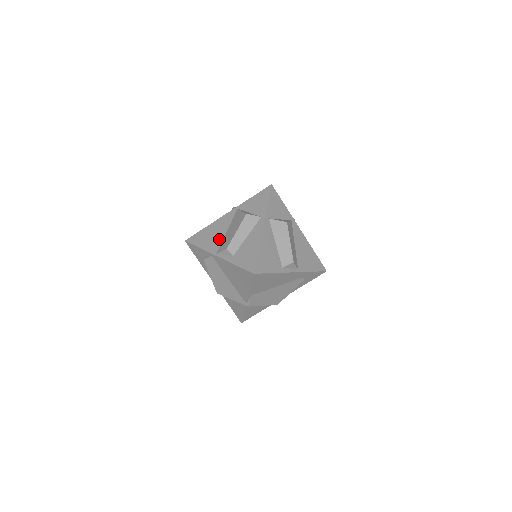
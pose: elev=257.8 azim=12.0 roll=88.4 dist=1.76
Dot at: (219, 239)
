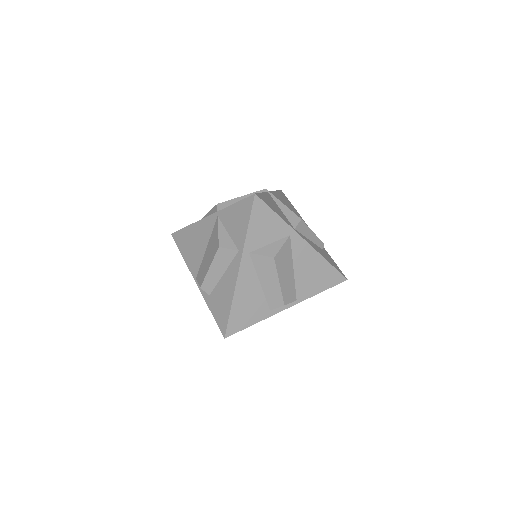
Dot at: (198, 257)
